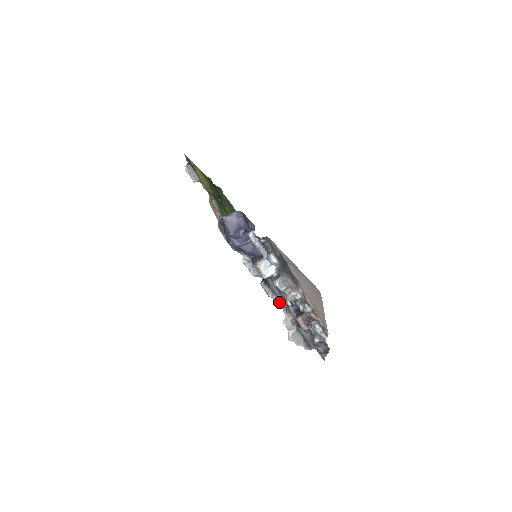
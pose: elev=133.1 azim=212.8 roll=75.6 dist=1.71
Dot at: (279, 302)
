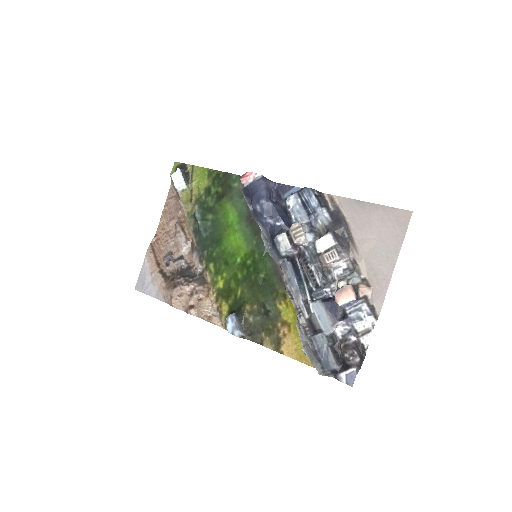
Dot at: (293, 298)
